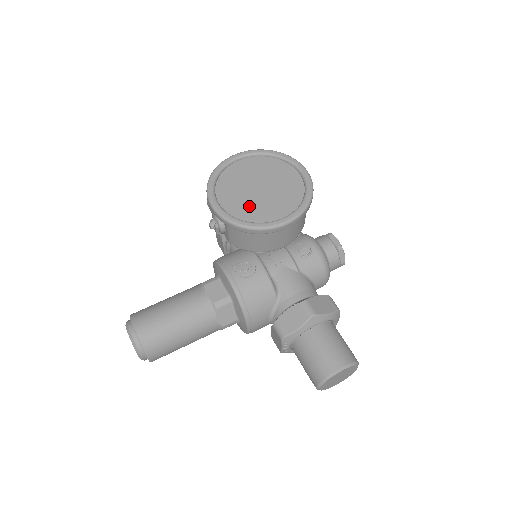
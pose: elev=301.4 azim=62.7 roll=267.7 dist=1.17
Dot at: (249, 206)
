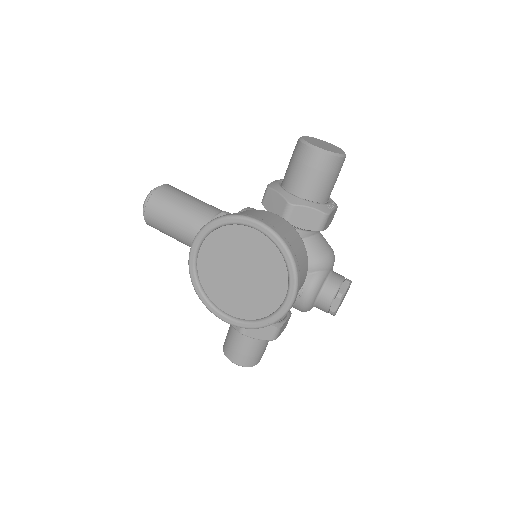
Dot at: (217, 278)
